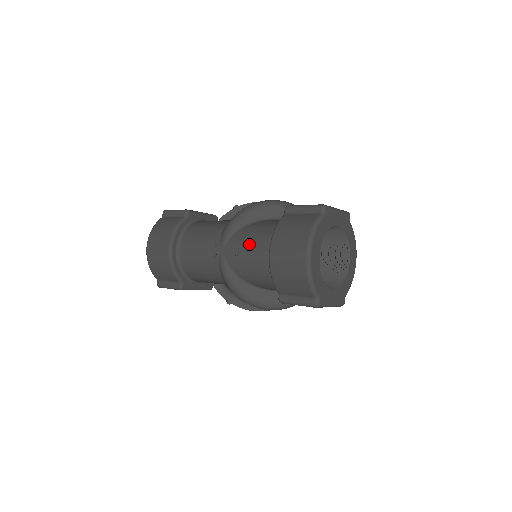
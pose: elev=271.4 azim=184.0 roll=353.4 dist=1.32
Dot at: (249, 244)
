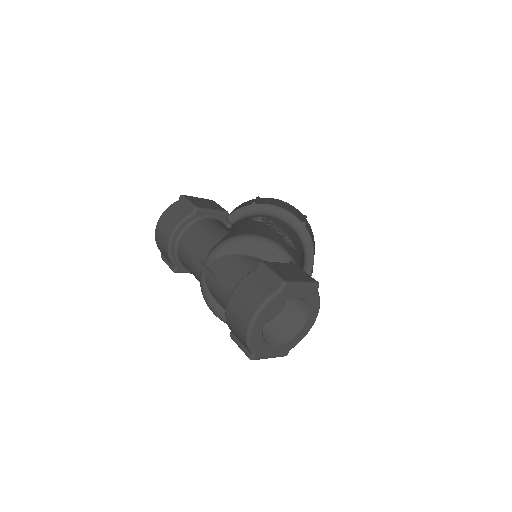
Dot at: (222, 277)
